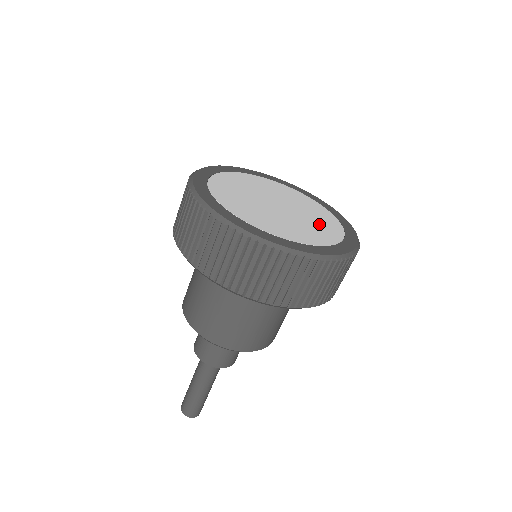
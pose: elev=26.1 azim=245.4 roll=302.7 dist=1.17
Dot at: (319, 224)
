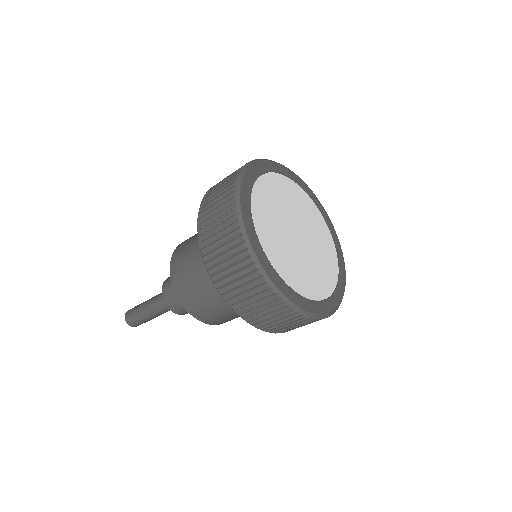
Dot at: (321, 270)
